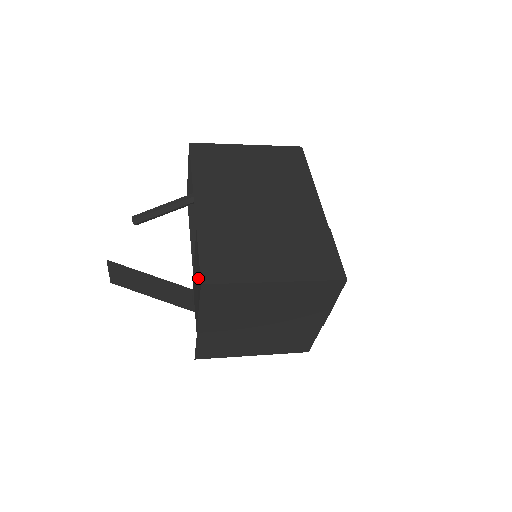
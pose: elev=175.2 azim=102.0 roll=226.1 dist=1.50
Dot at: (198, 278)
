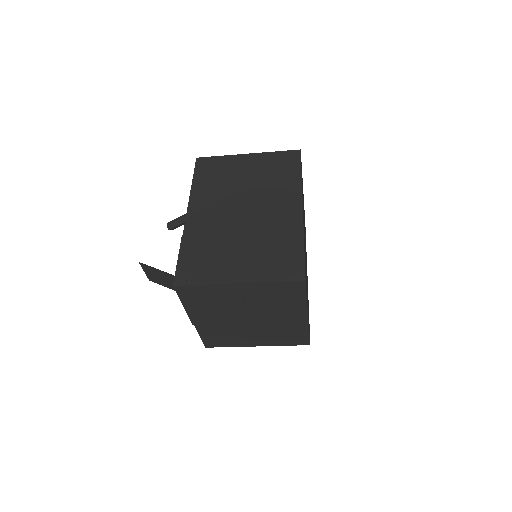
Dot at: occluded
